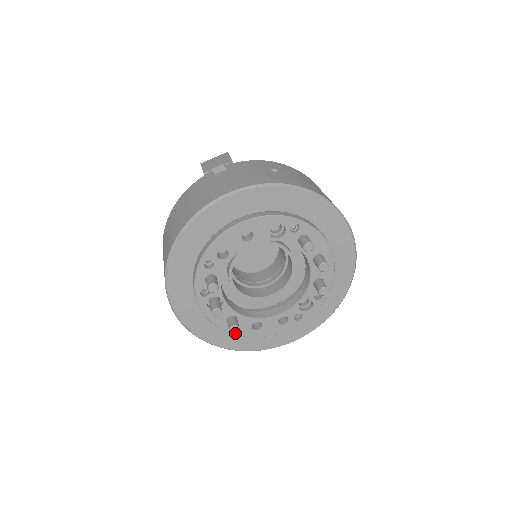
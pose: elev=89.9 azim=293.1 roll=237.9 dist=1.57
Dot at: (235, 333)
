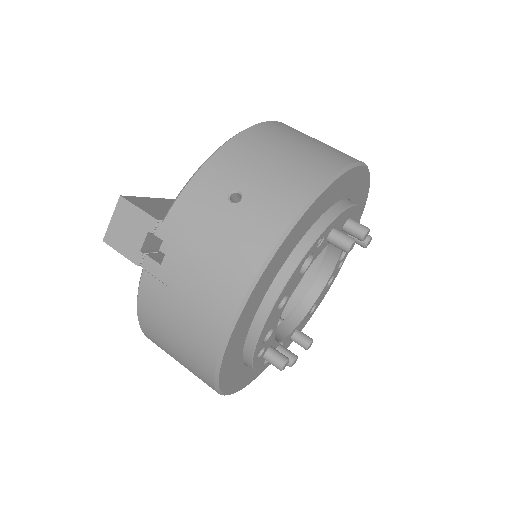
Dot at: occluded
